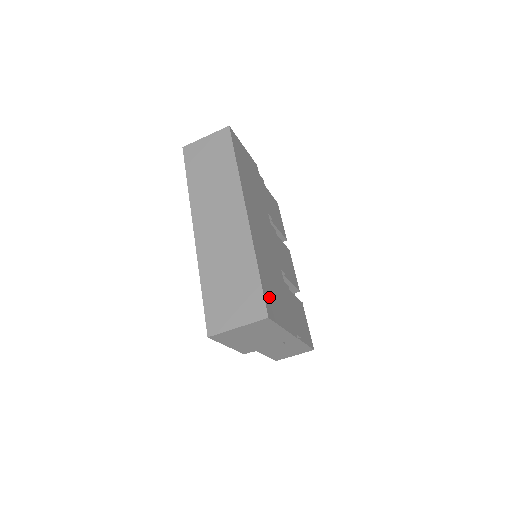
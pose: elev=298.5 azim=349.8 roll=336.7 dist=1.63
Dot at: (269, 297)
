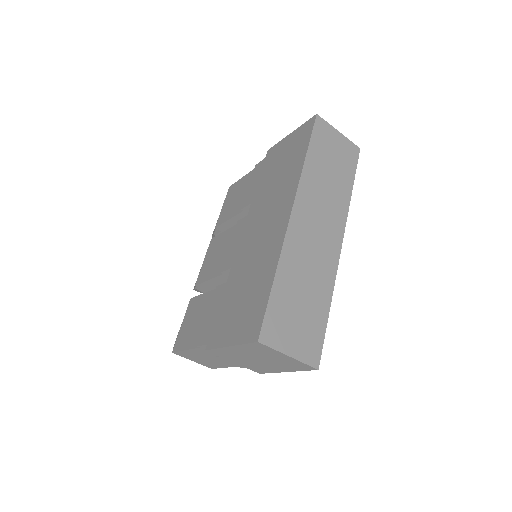
Dot at: occluded
